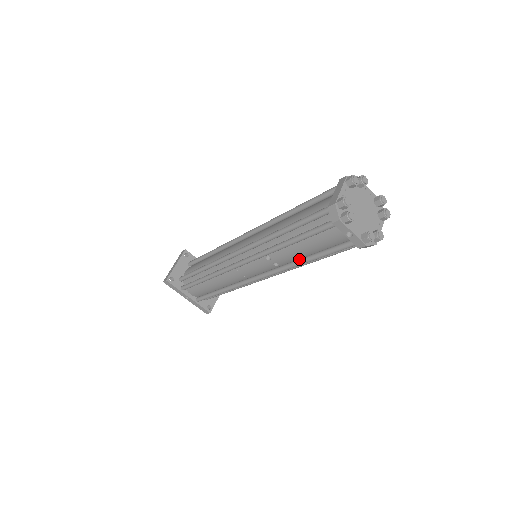
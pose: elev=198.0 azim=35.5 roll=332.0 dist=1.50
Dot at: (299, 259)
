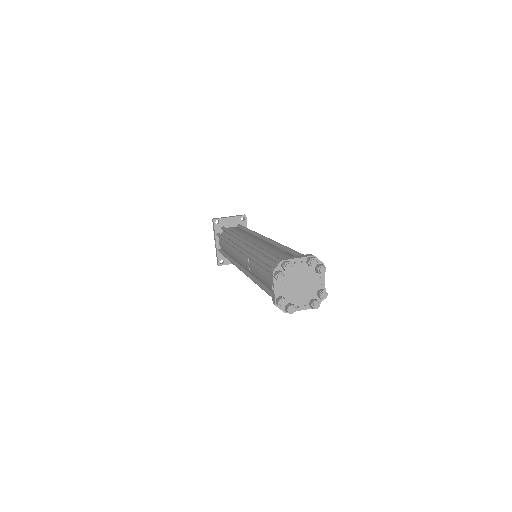
Dot at: (257, 278)
